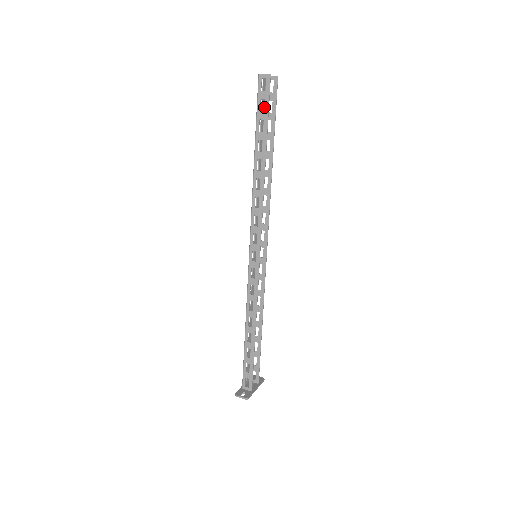
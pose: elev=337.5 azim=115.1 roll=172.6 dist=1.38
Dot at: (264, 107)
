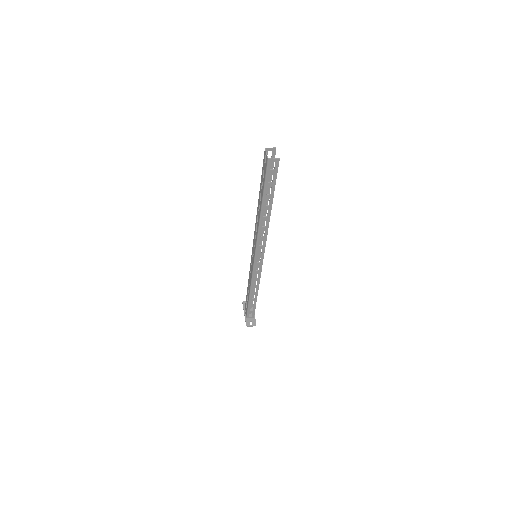
Dot at: (263, 169)
